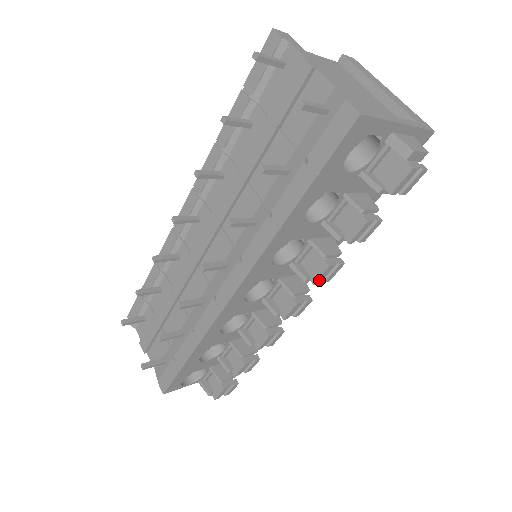
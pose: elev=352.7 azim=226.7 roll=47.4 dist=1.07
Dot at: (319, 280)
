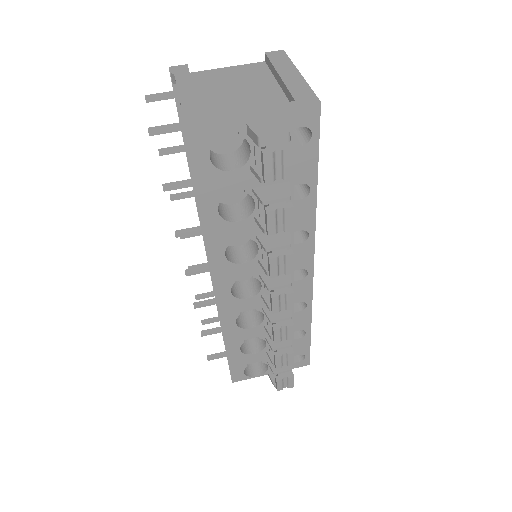
Dot at: (274, 273)
